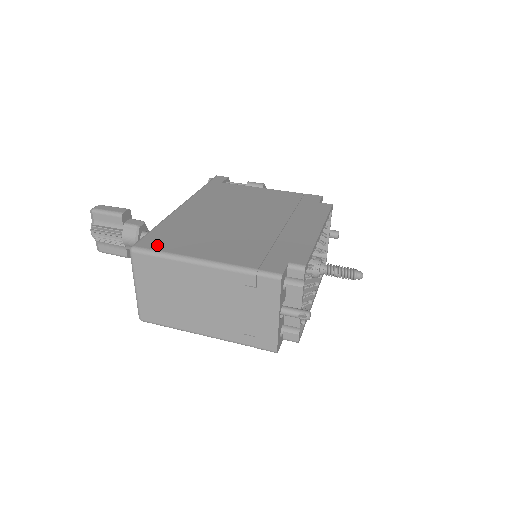
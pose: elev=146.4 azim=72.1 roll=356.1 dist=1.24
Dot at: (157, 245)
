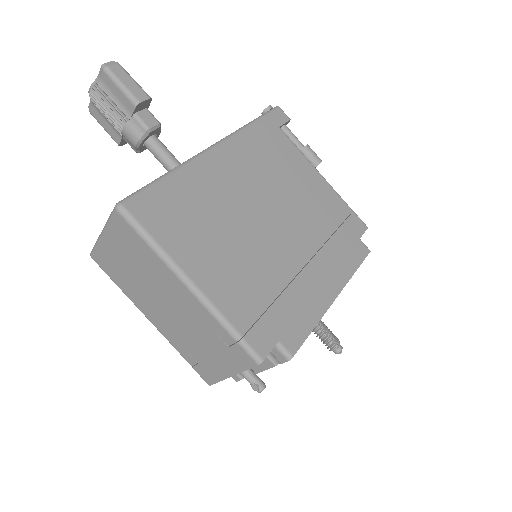
Dot at: (152, 220)
